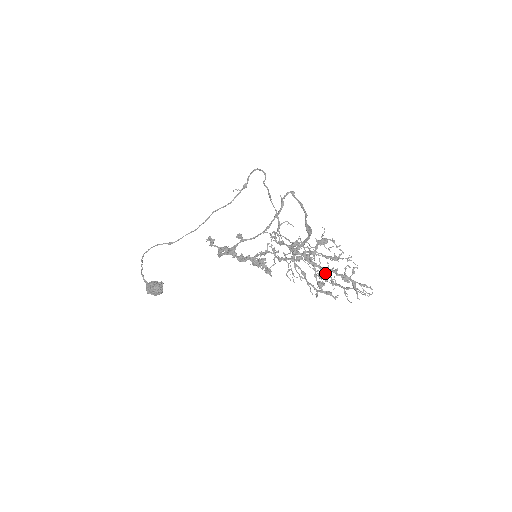
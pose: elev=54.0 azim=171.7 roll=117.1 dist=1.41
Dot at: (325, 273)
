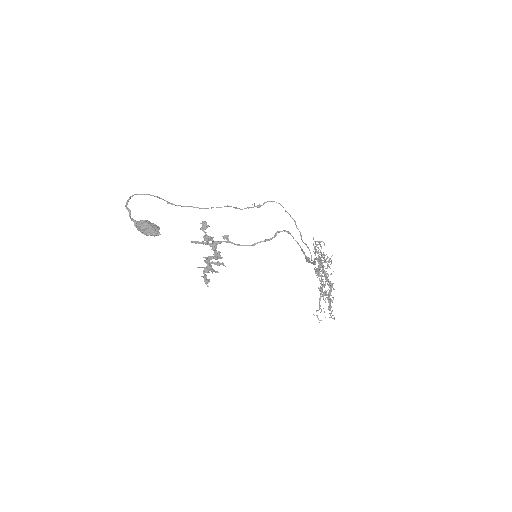
Dot at: occluded
